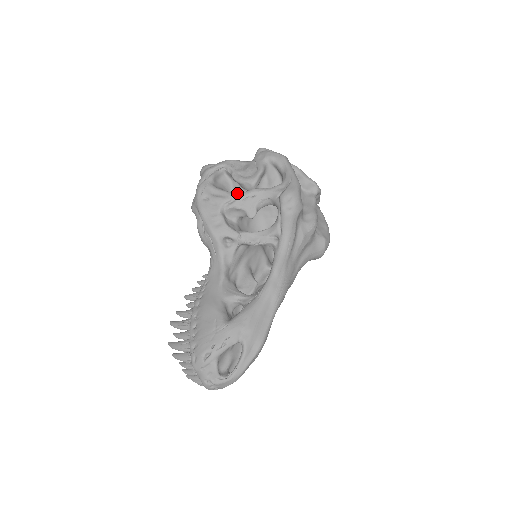
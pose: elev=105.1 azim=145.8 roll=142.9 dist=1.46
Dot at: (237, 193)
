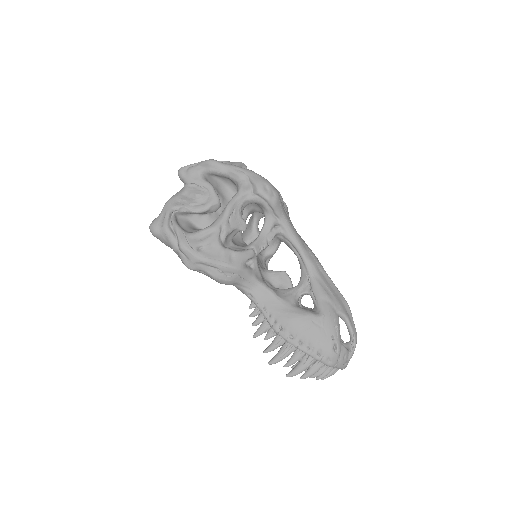
Dot at: (218, 220)
